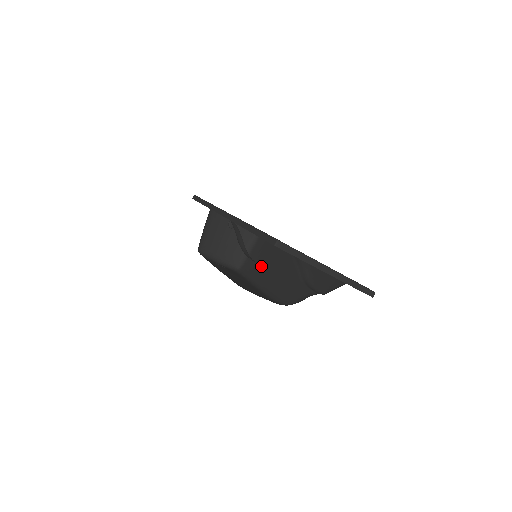
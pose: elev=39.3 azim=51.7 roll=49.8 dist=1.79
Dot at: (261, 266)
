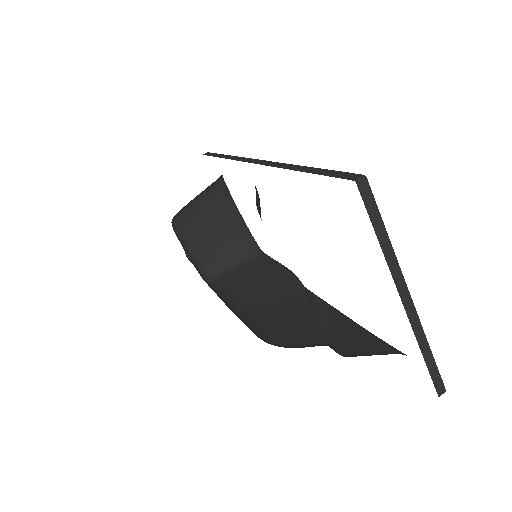
Dot at: (245, 287)
